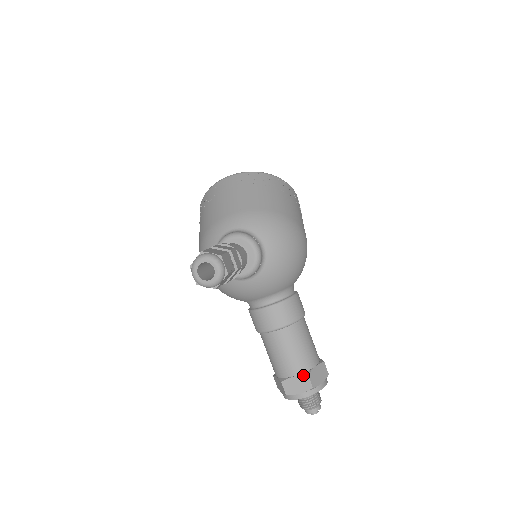
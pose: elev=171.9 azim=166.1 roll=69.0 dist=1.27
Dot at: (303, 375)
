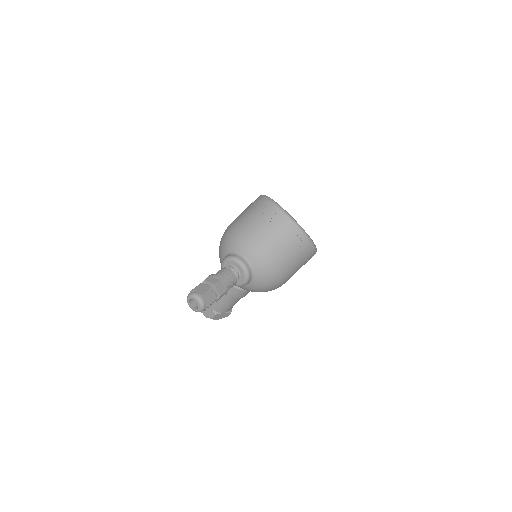
Dot at: (214, 312)
